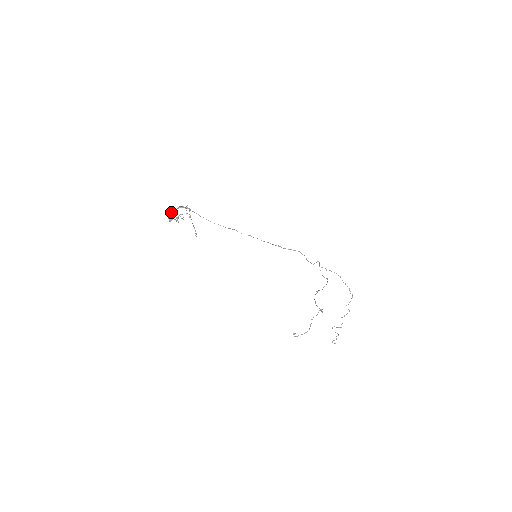
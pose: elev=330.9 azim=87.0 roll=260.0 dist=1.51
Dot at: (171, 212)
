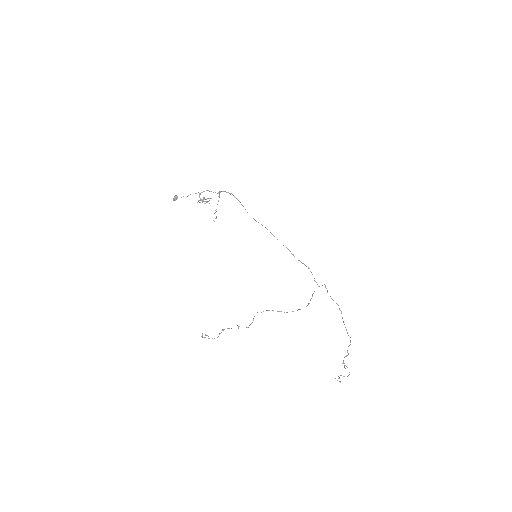
Dot at: (200, 194)
